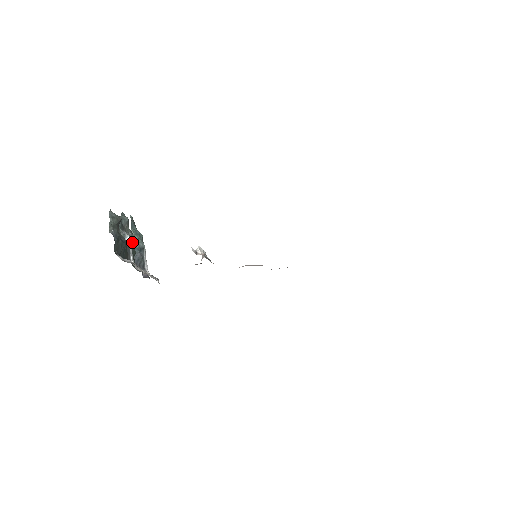
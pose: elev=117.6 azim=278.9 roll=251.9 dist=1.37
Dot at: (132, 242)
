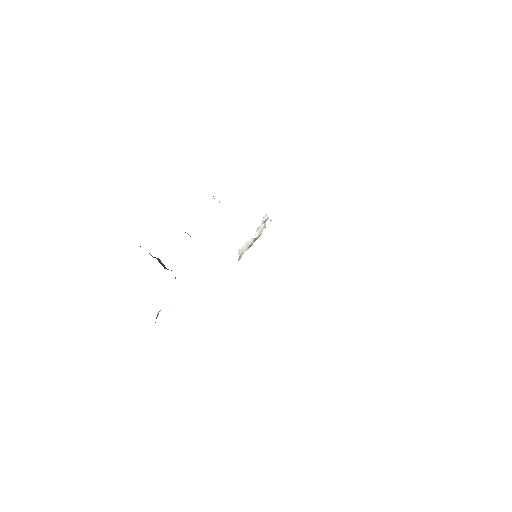
Dot at: (158, 261)
